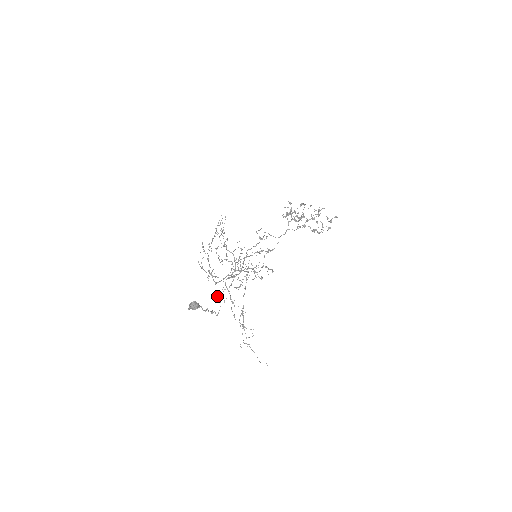
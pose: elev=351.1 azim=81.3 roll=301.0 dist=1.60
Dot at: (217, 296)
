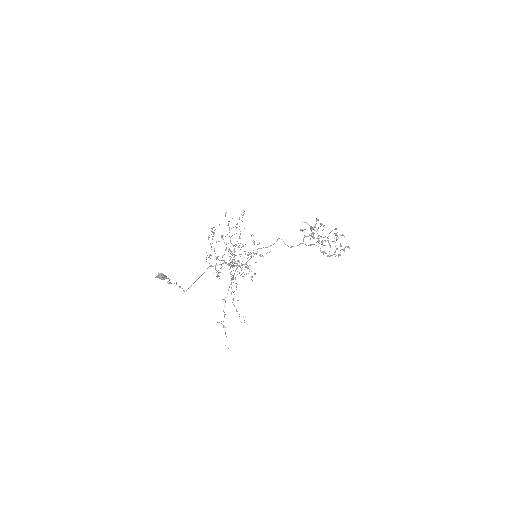
Dot at: (200, 276)
